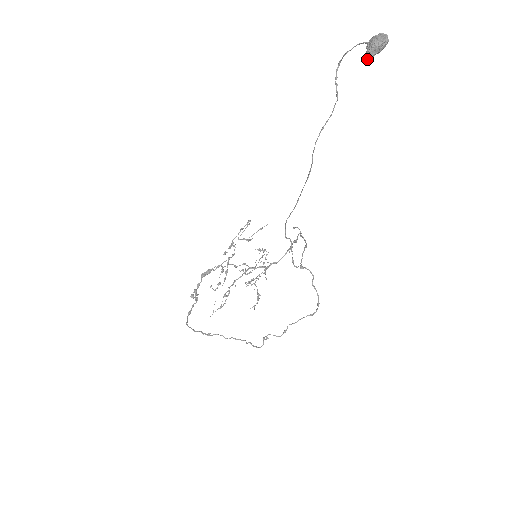
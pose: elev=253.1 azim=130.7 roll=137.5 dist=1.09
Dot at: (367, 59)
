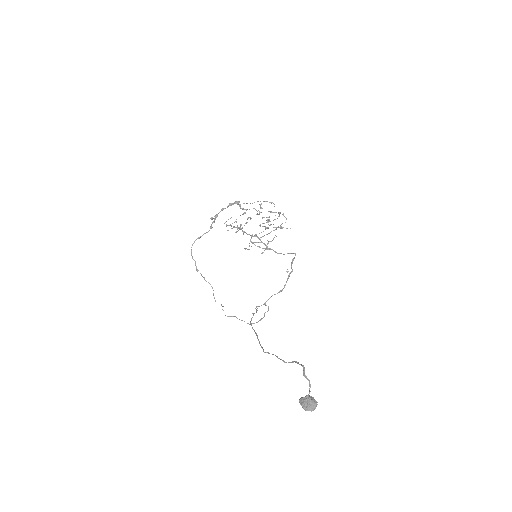
Dot at: (299, 399)
